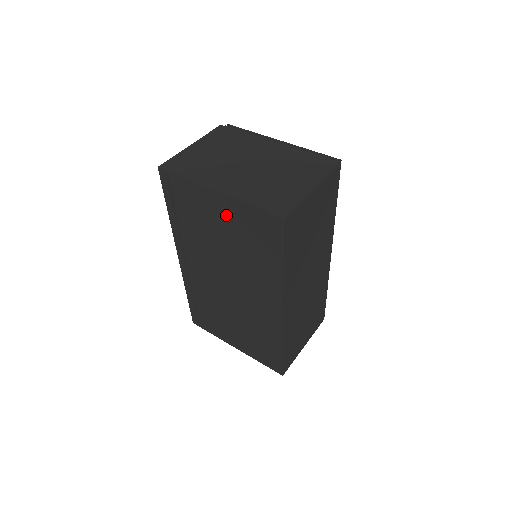
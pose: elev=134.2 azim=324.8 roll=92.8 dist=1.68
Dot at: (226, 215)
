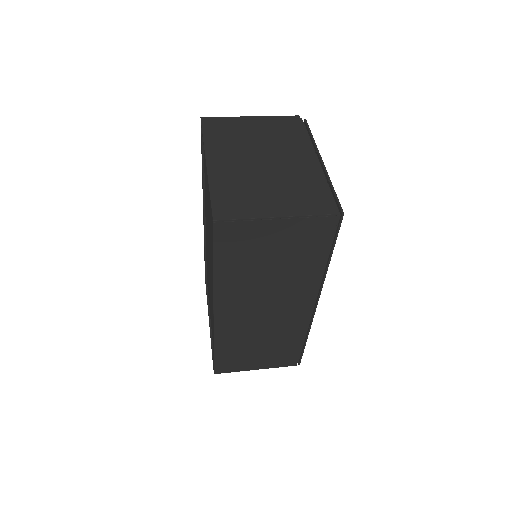
Dot at: occluded
